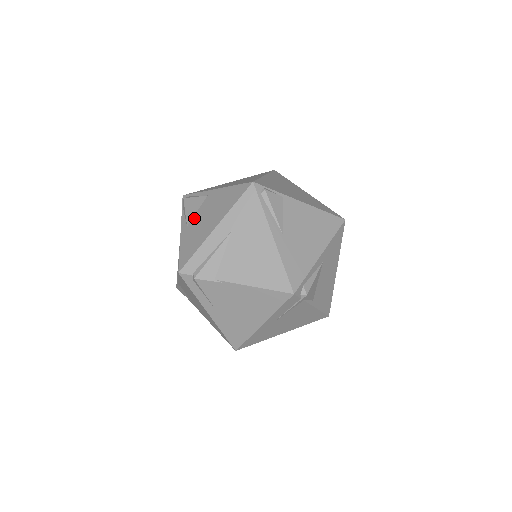
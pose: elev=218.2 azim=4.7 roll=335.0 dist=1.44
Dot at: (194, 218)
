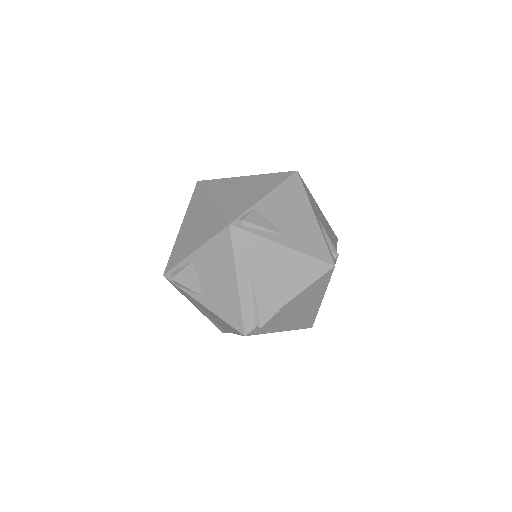
Dot at: (203, 287)
